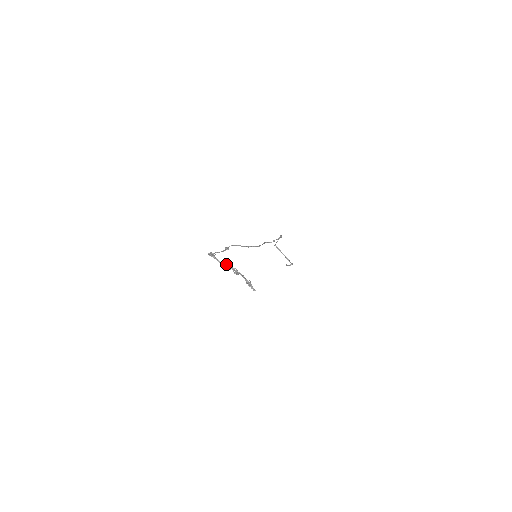
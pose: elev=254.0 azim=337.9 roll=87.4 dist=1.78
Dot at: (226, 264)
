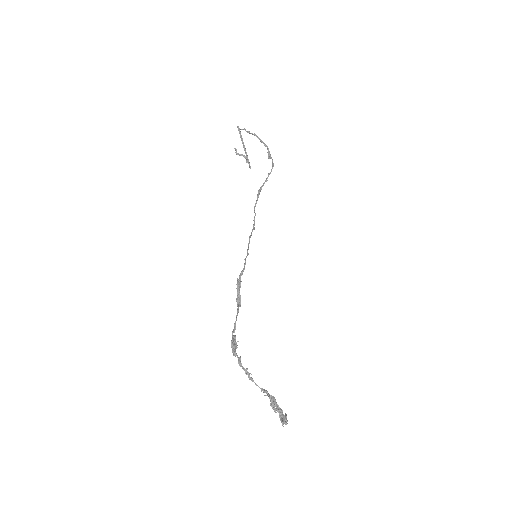
Dot at: (263, 390)
